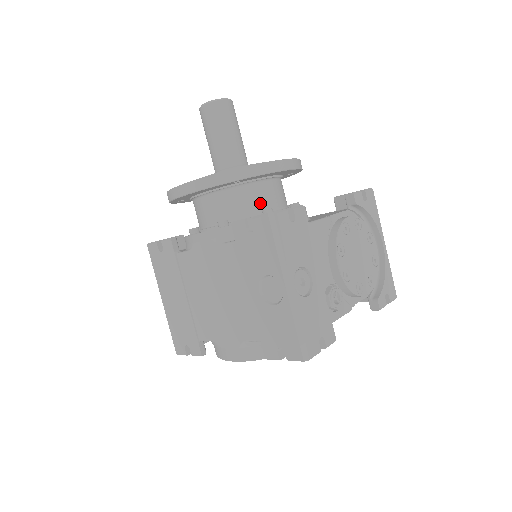
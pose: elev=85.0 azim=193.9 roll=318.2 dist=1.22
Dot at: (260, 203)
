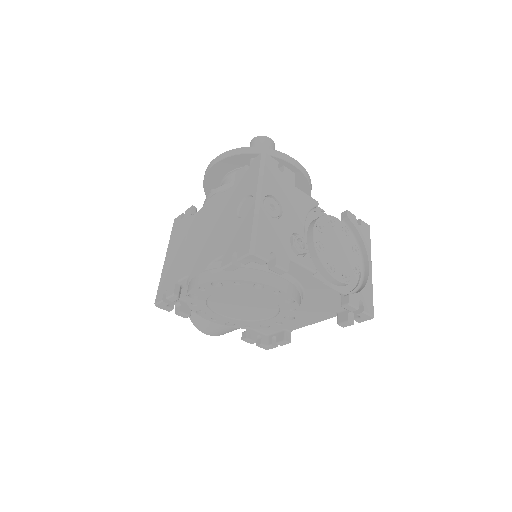
Dot at: occluded
